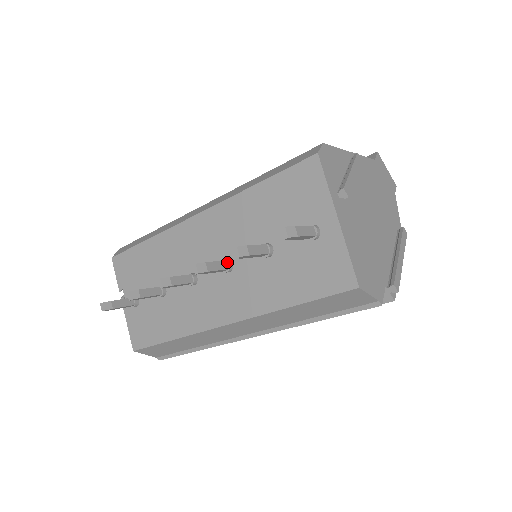
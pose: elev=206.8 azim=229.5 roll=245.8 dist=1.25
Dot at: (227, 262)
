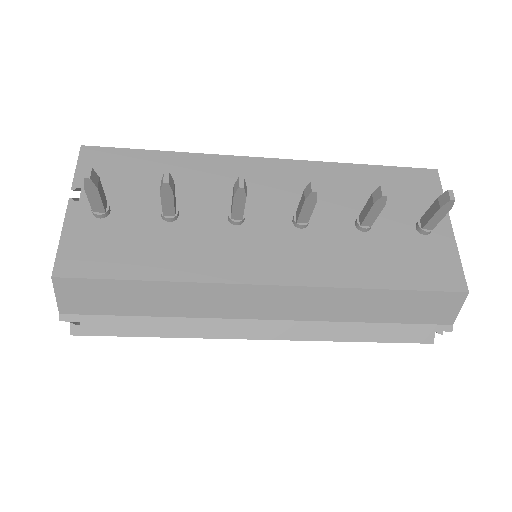
Dot at: occluded
